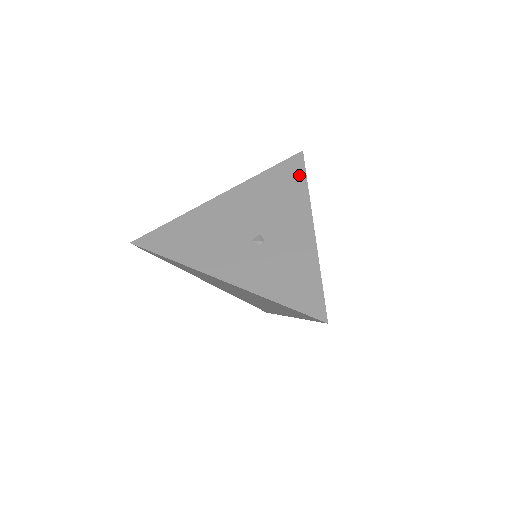
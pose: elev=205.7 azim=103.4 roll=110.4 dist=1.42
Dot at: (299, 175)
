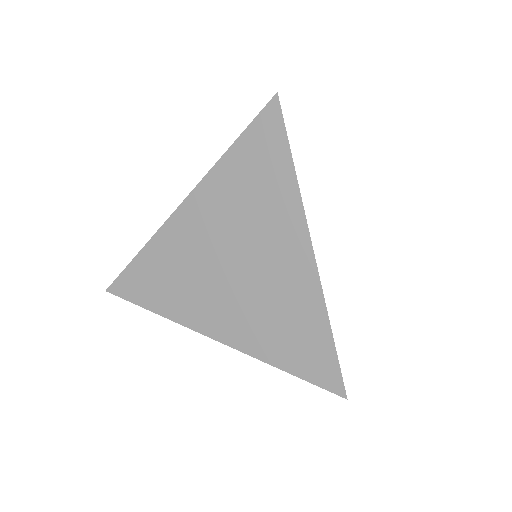
Dot at: occluded
